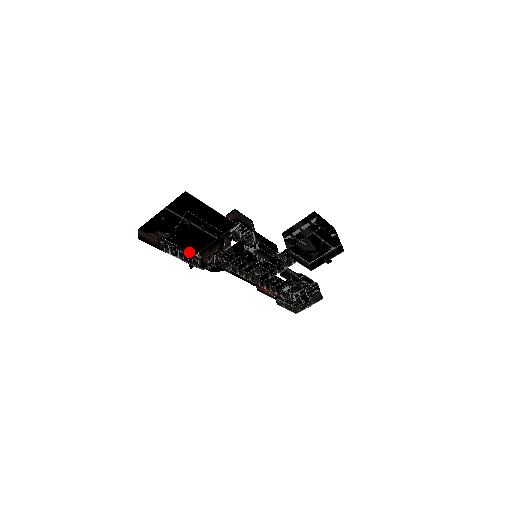
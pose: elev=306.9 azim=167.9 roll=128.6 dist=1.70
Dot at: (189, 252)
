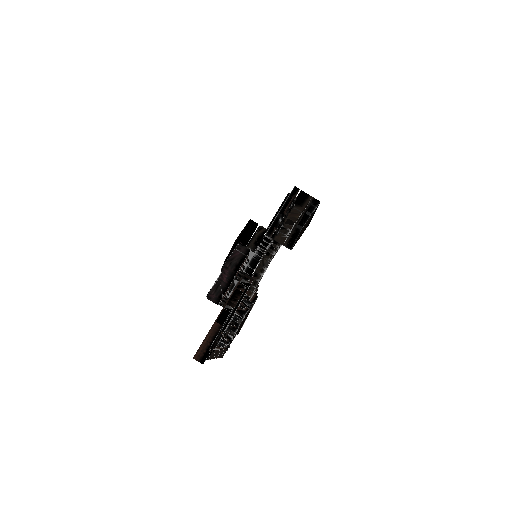
Dot at: (226, 319)
